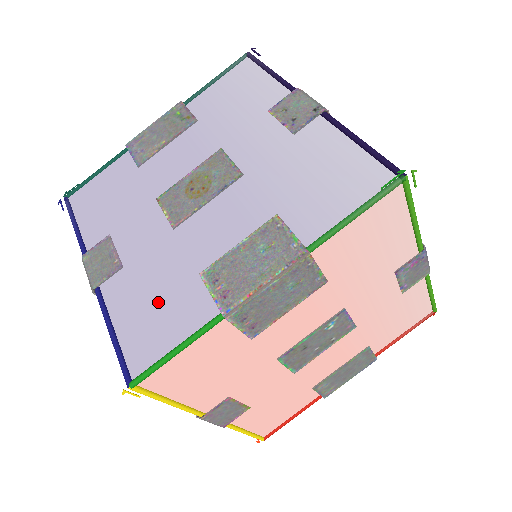
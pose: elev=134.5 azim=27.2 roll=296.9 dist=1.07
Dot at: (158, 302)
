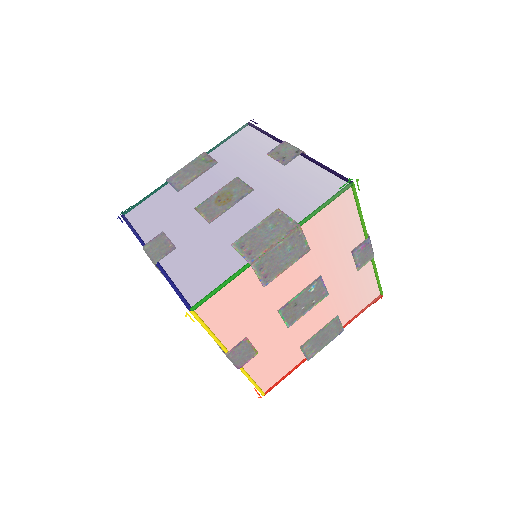
Dot at: (204, 264)
